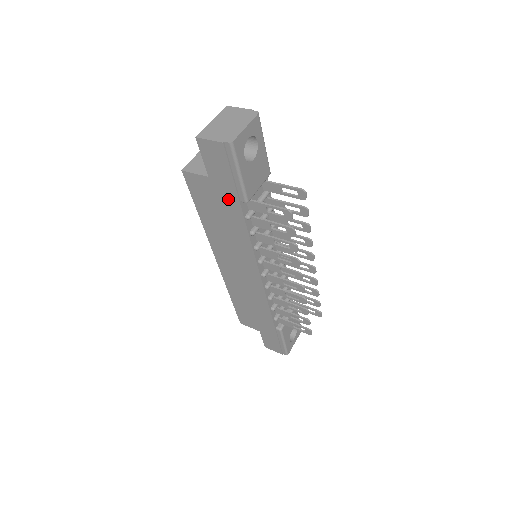
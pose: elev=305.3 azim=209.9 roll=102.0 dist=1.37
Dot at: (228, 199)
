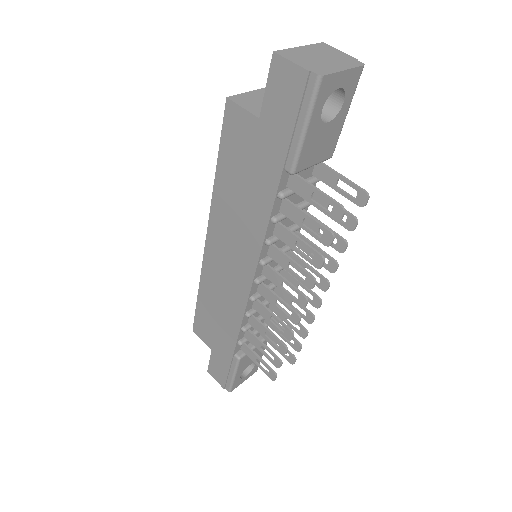
Dot at: (269, 159)
